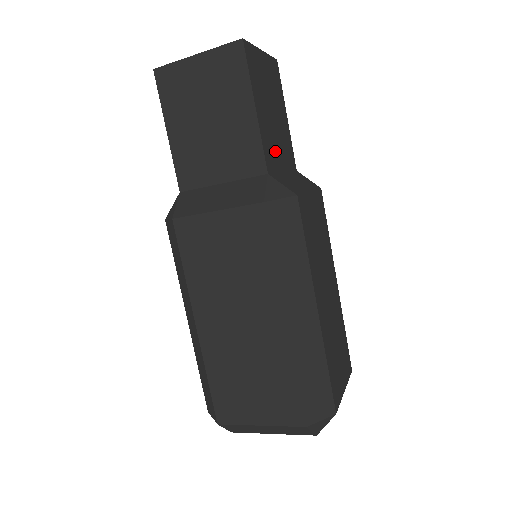
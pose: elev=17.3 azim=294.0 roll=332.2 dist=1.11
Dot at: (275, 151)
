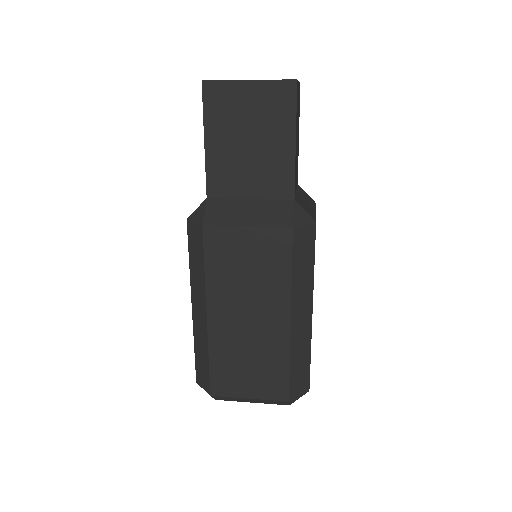
Dot at: occluded
